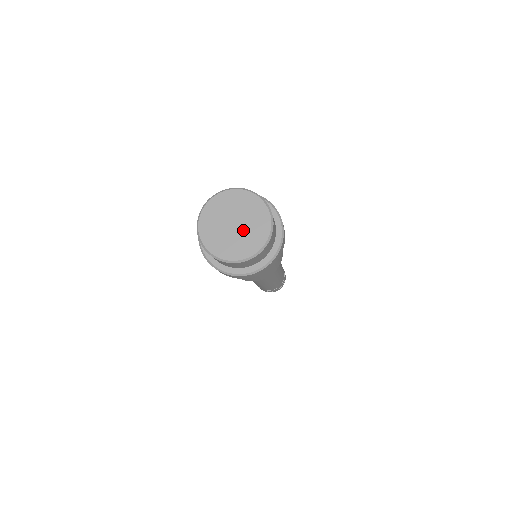
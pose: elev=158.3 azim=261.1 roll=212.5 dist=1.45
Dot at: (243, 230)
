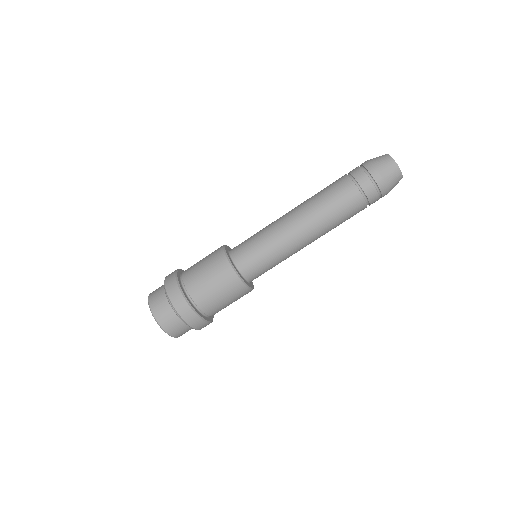
Dot at: occluded
